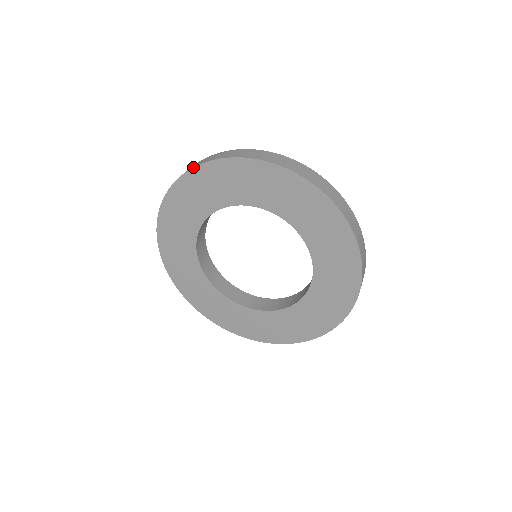
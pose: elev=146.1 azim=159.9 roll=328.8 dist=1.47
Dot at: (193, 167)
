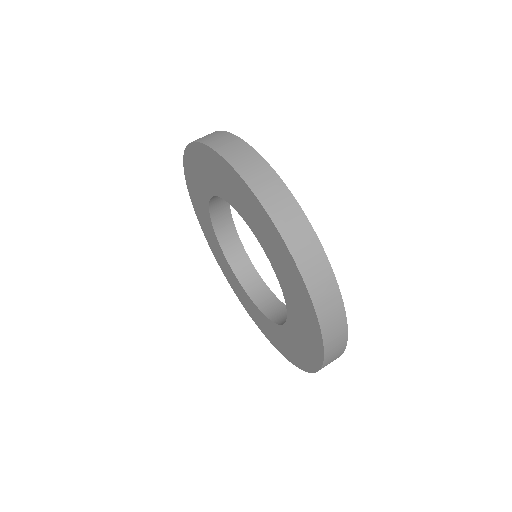
Dot at: (242, 177)
